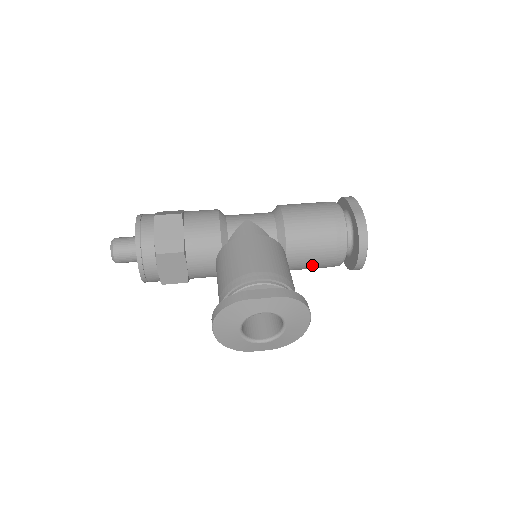
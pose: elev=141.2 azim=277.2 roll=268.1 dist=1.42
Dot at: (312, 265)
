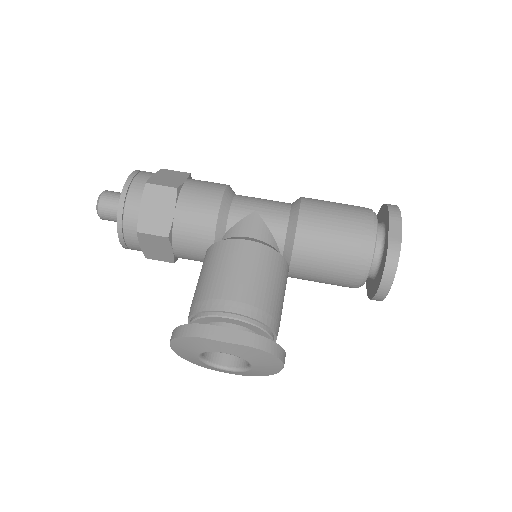
Dot at: (321, 282)
